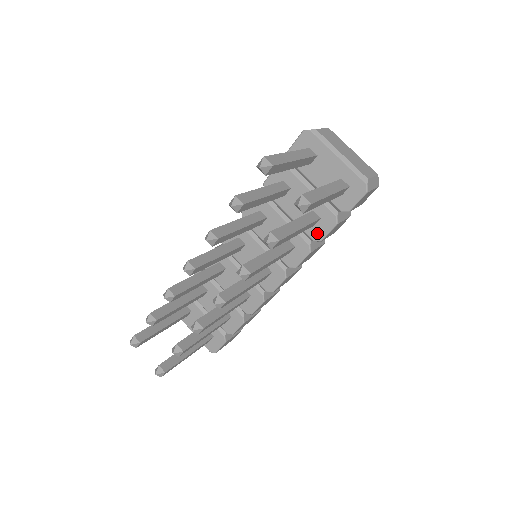
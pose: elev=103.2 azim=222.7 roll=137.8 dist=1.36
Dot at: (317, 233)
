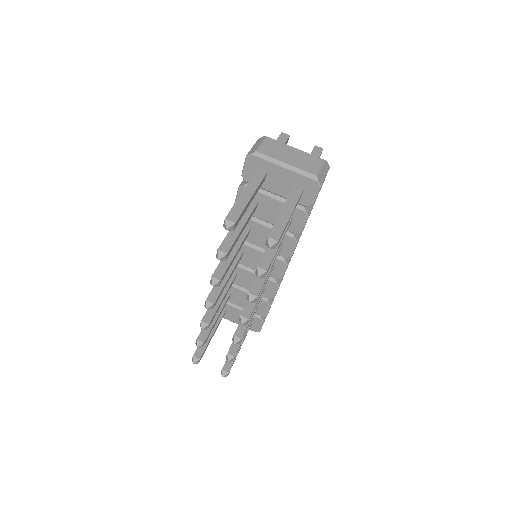
Dot at: (296, 228)
